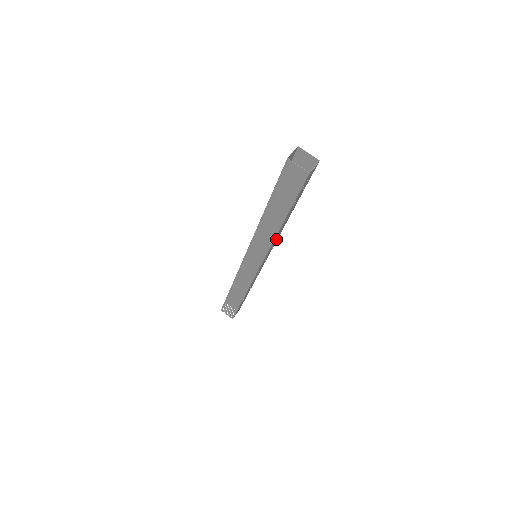
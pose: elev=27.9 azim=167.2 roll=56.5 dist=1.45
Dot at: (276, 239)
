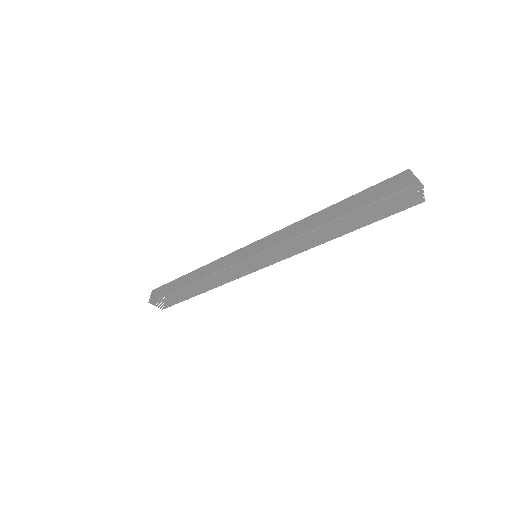
Dot at: occluded
